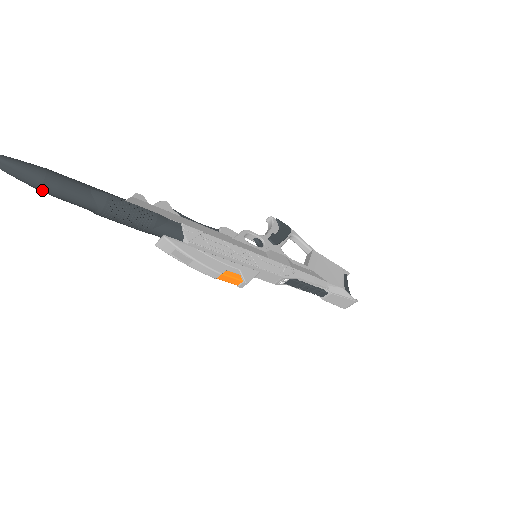
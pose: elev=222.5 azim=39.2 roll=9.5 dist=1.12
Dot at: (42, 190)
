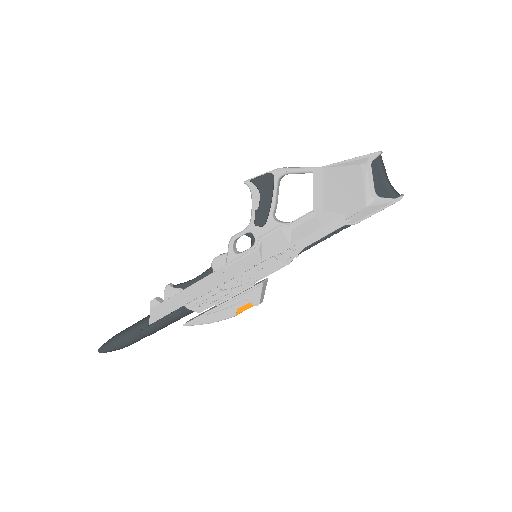
Dot at: (124, 347)
